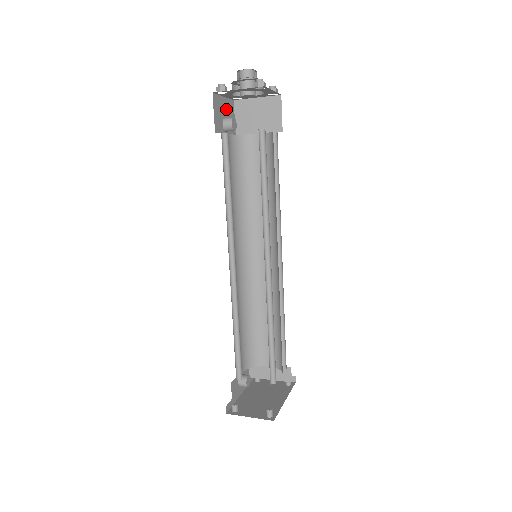
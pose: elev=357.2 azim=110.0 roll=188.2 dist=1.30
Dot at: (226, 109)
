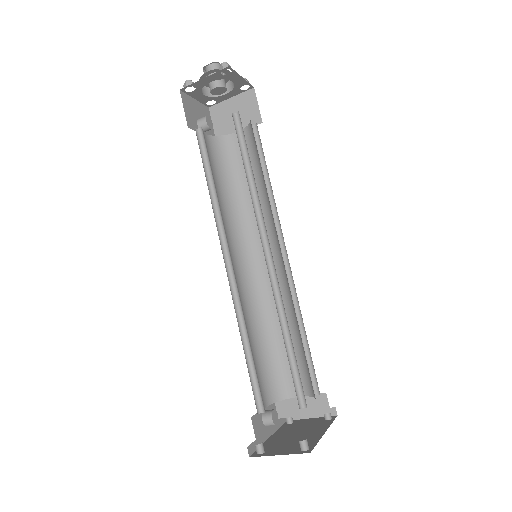
Dot at: (200, 112)
